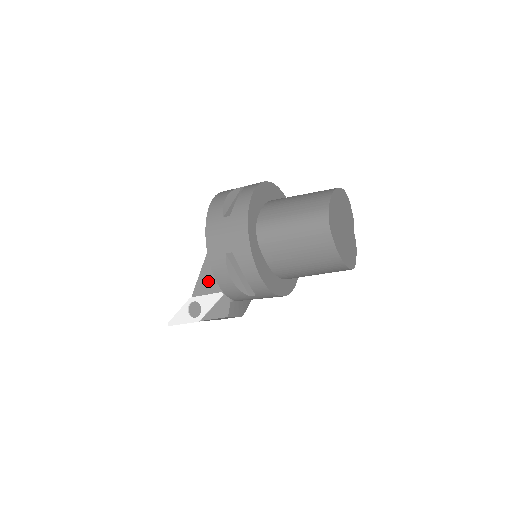
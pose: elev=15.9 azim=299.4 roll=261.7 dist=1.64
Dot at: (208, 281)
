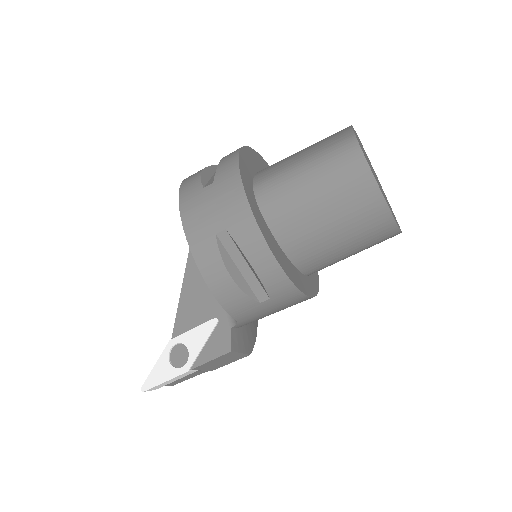
Dot at: (193, 309)
